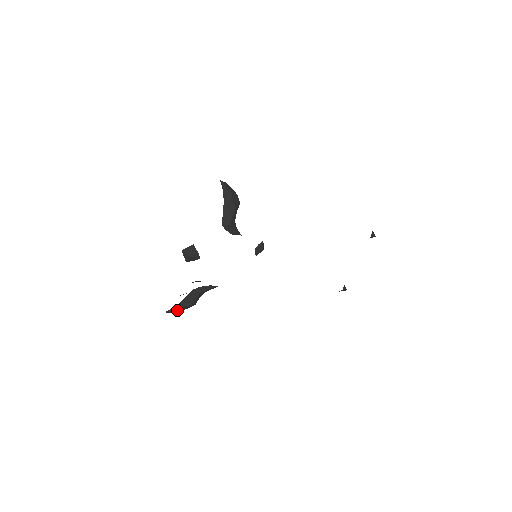
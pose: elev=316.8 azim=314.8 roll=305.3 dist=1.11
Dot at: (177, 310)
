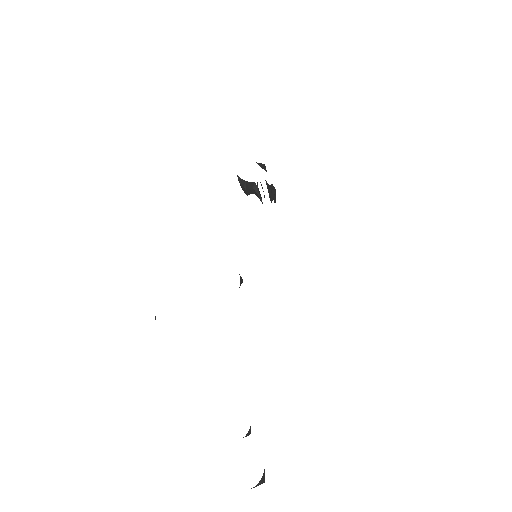
Dot at: (269, 187)
